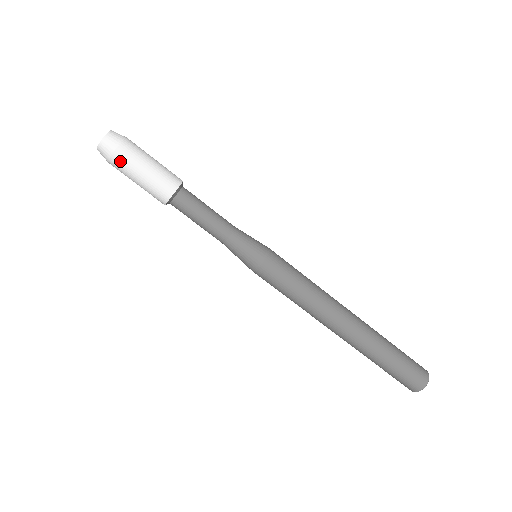
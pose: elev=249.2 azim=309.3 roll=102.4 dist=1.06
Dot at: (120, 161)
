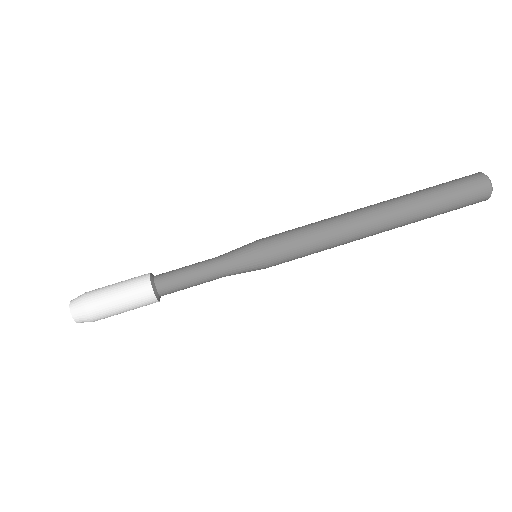
Dot at: (93, 301)
